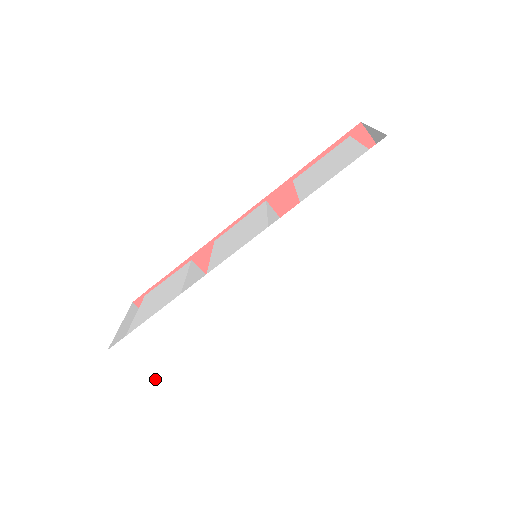
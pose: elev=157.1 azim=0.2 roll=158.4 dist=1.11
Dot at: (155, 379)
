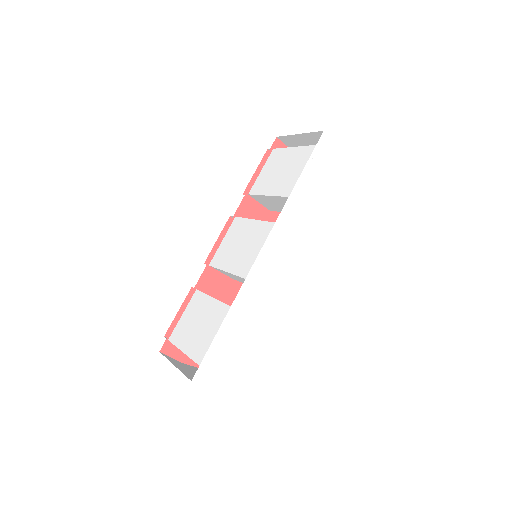
Dot at: (233, 387)
